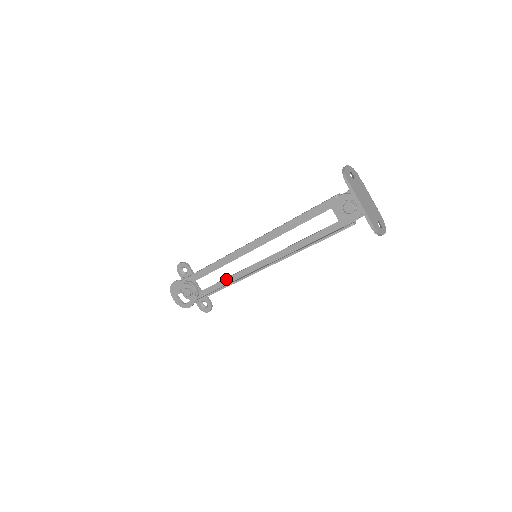
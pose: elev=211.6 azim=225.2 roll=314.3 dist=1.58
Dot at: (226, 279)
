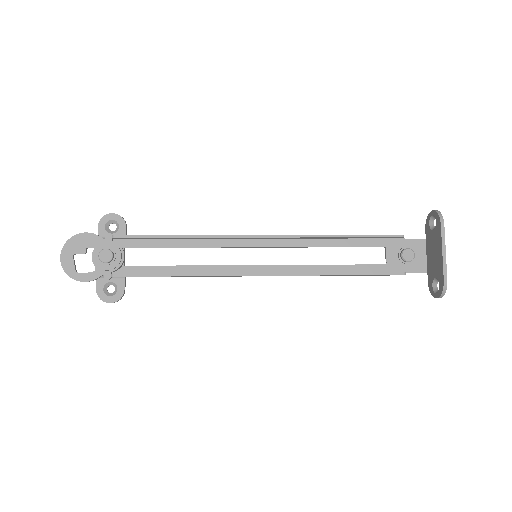
Dot at: (186, 266)
